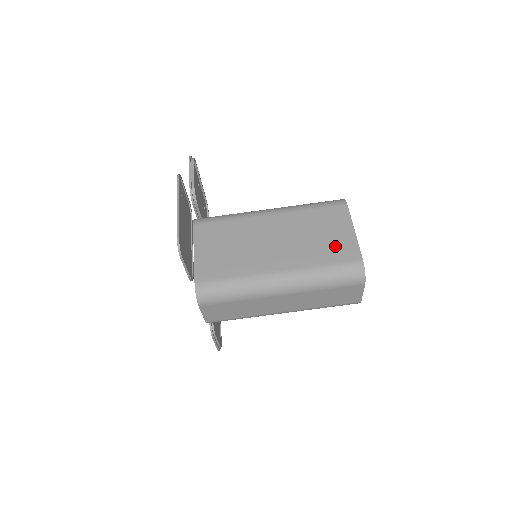
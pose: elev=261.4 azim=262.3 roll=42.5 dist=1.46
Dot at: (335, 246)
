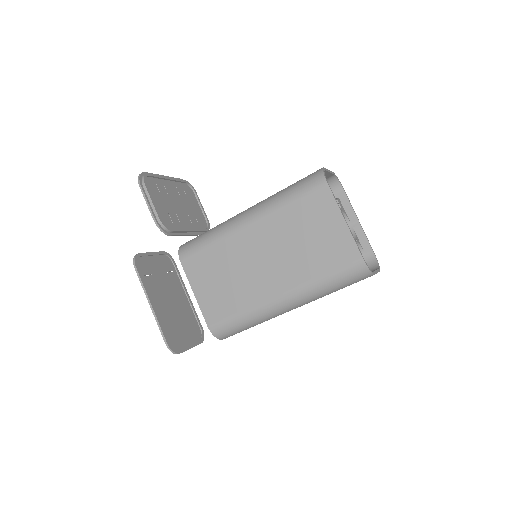
Dot at: (328, 248)
